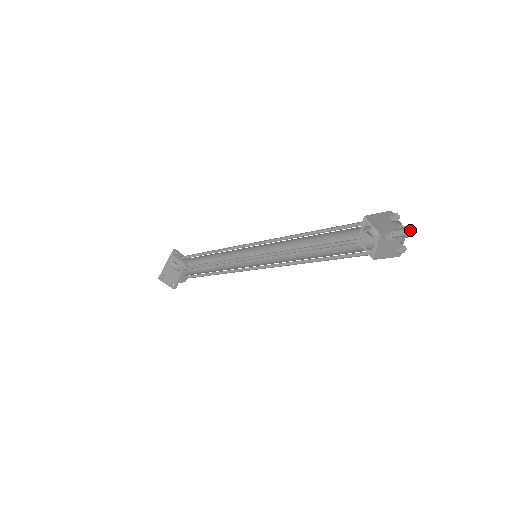
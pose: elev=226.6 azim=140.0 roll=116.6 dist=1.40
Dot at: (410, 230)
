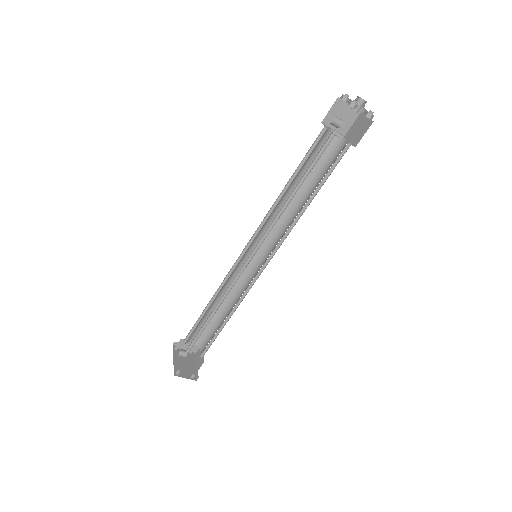
Dot at: occluded
